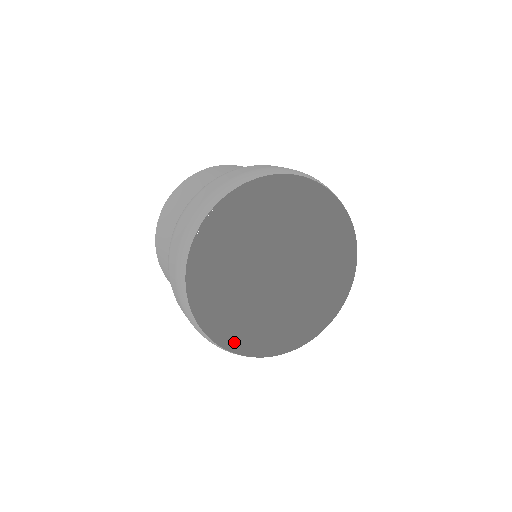
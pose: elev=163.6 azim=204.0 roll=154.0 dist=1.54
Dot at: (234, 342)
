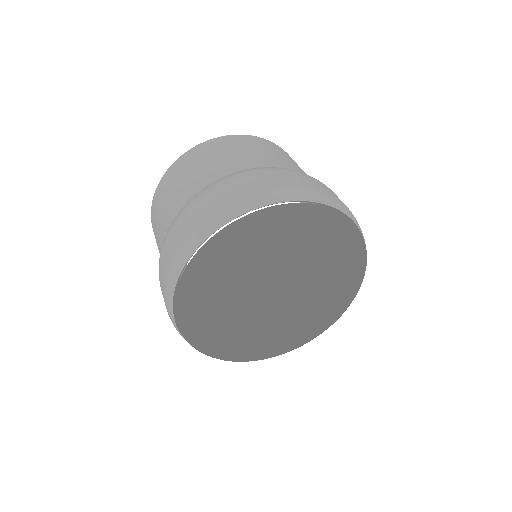
Dot at: (242, 355)
